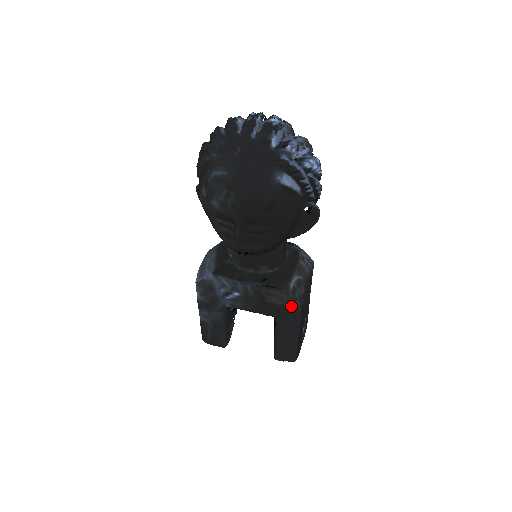
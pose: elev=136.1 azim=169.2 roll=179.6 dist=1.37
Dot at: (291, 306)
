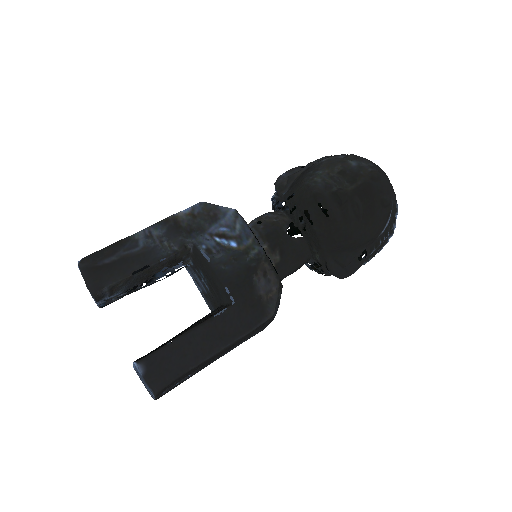
Dot at: (266, 307)
